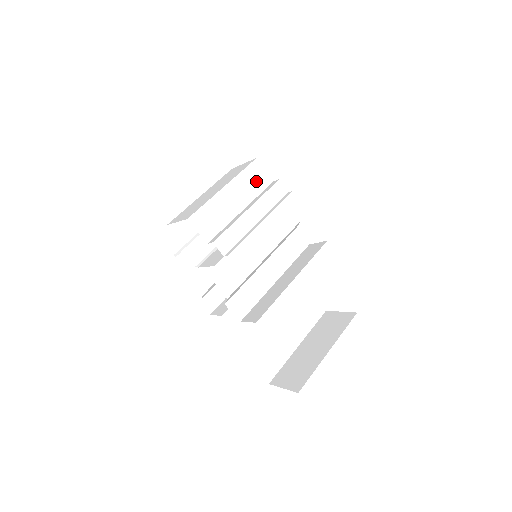
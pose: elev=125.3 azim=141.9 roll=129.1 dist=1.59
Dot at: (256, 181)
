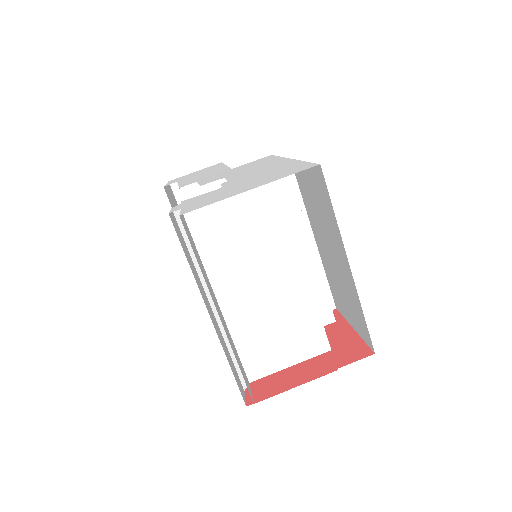
Dot at: occluded
